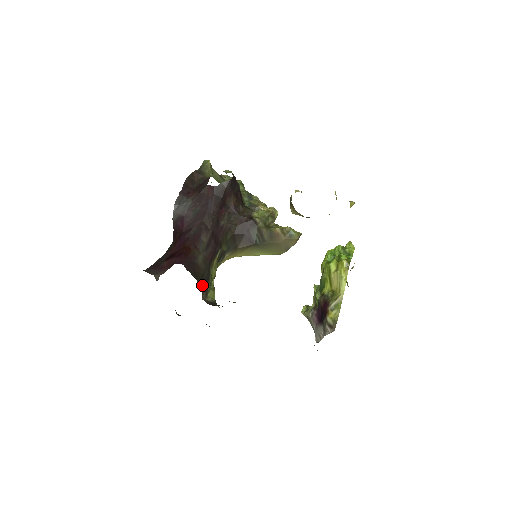
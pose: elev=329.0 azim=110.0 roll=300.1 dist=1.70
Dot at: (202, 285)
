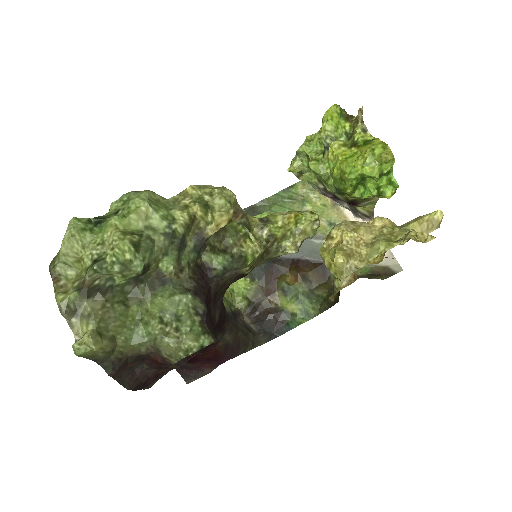
Dot at: (248, 332)
